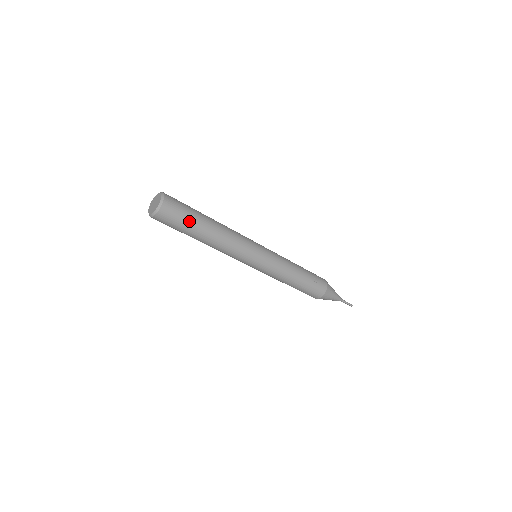
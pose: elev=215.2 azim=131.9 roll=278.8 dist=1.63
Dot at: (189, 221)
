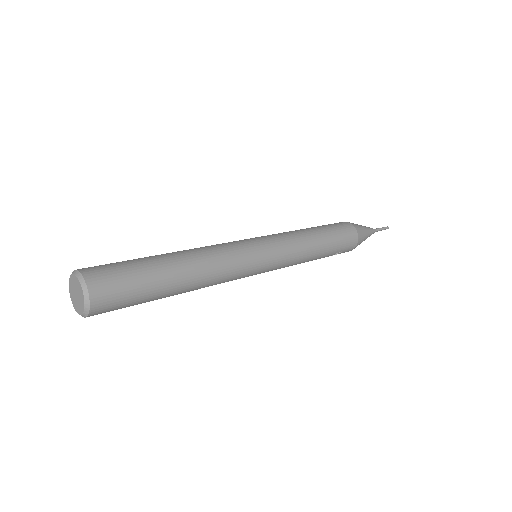
Dot at: occluded
